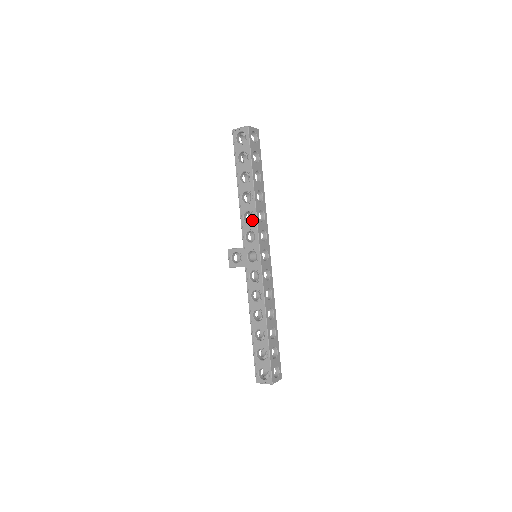
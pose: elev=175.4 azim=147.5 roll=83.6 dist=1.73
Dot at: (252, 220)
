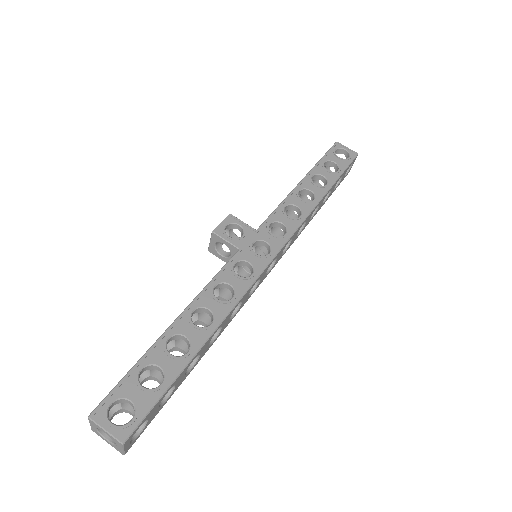
Dot at: occluded
